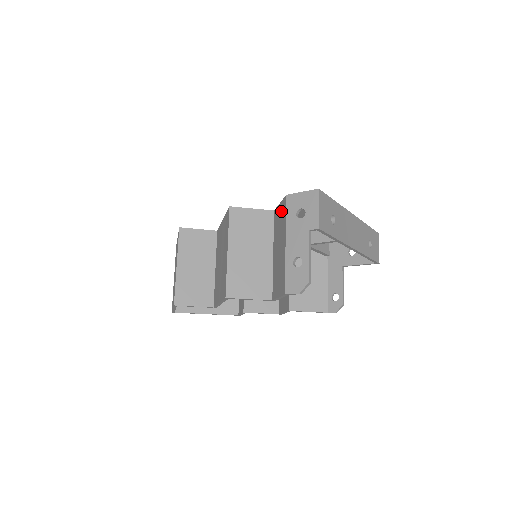
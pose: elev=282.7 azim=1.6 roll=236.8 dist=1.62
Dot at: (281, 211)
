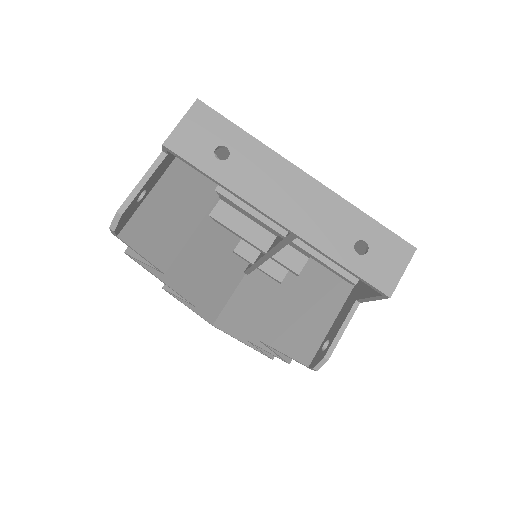
Dot at: occluded
